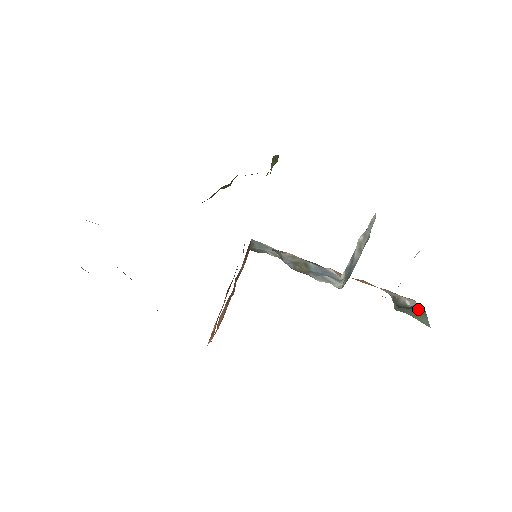
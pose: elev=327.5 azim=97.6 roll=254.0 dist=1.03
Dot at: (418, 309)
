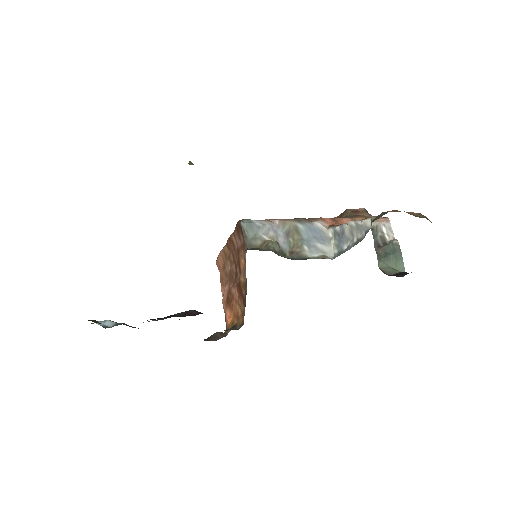
Dot at: (396, 252)
